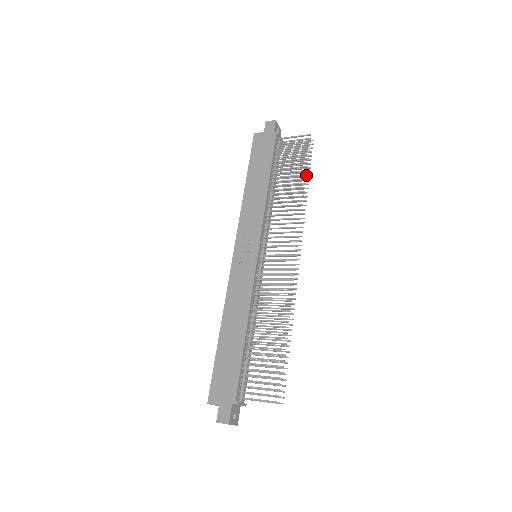
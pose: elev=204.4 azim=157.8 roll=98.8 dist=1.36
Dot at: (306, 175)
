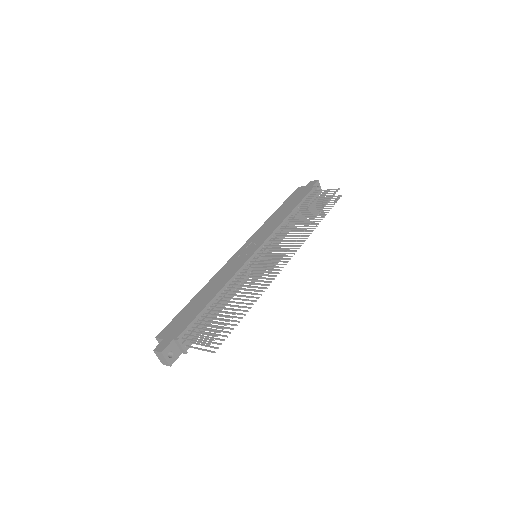
Dot at: occluded
